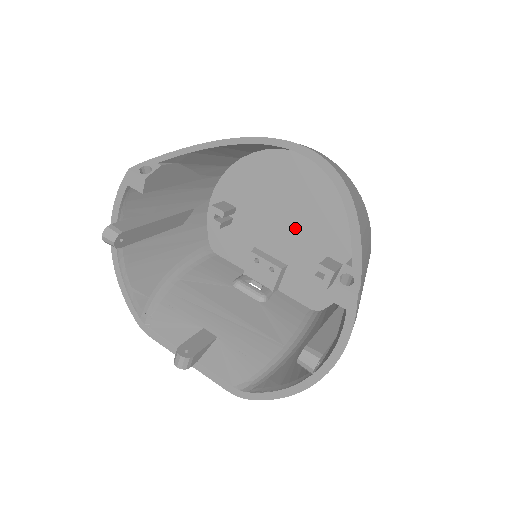
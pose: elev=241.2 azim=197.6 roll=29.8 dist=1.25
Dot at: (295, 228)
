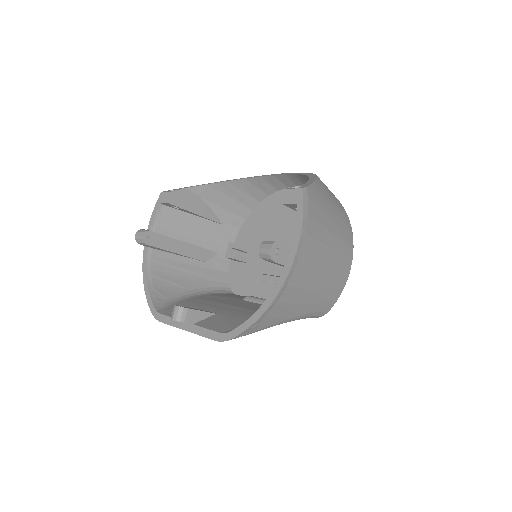
Dot at: occluded
